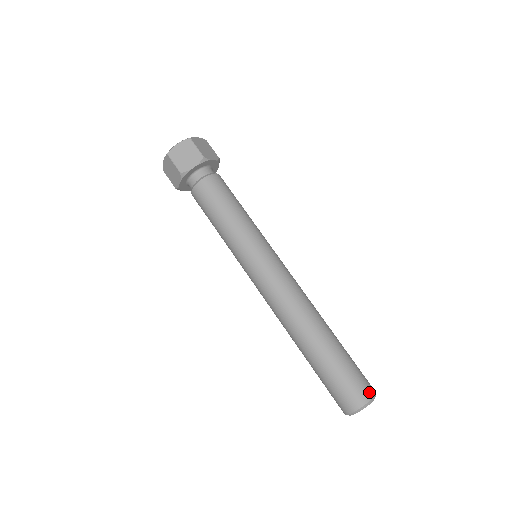
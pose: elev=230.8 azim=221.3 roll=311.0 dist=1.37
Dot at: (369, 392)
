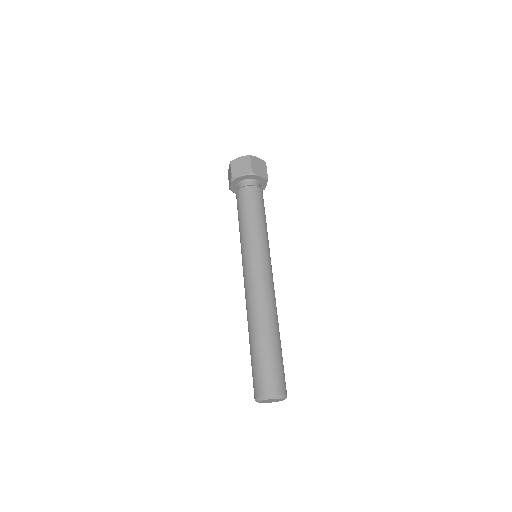
Dot at: (277, 390)
